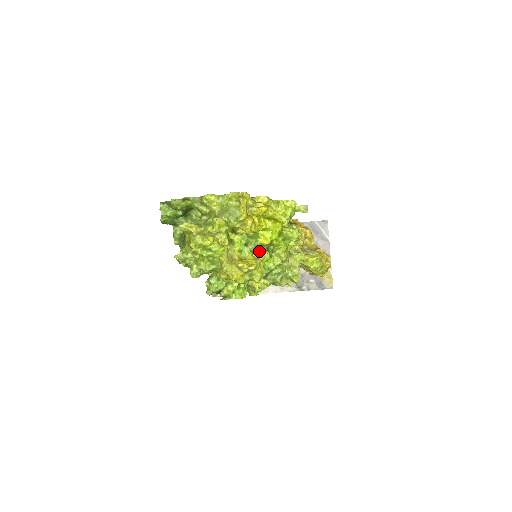
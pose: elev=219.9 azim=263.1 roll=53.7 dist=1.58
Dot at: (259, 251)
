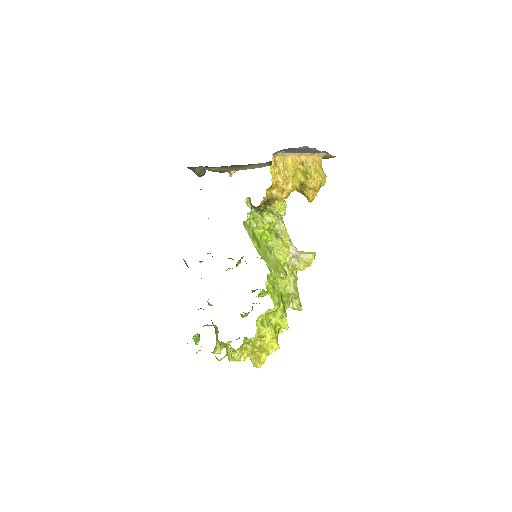
Dot at: occluded
